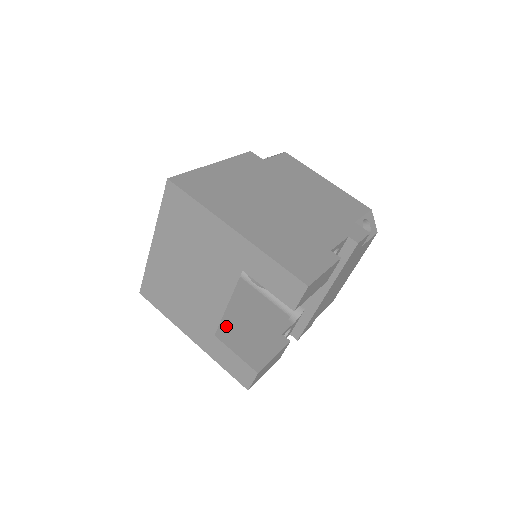
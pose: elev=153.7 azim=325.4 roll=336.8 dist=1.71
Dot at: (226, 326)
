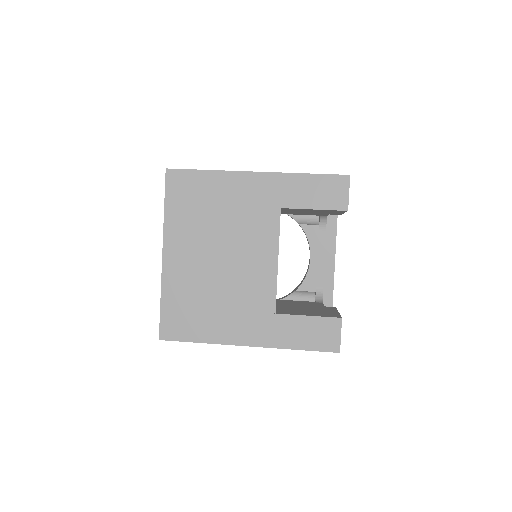
Dot at: (276, 310)
